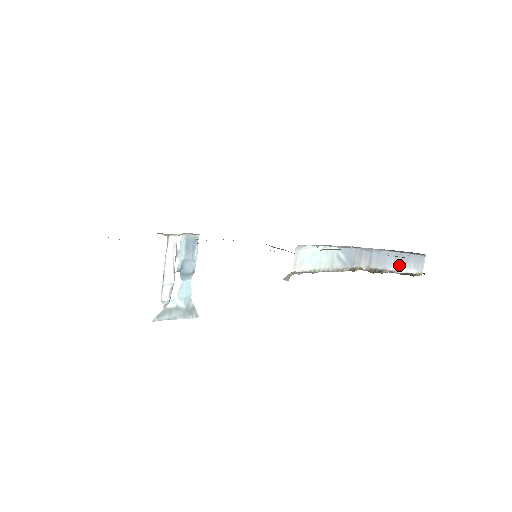
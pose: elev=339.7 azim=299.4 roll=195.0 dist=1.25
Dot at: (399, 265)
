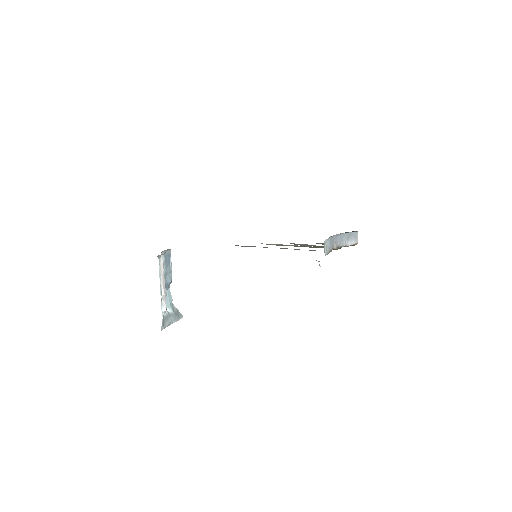
Dot at: (348, 241)
